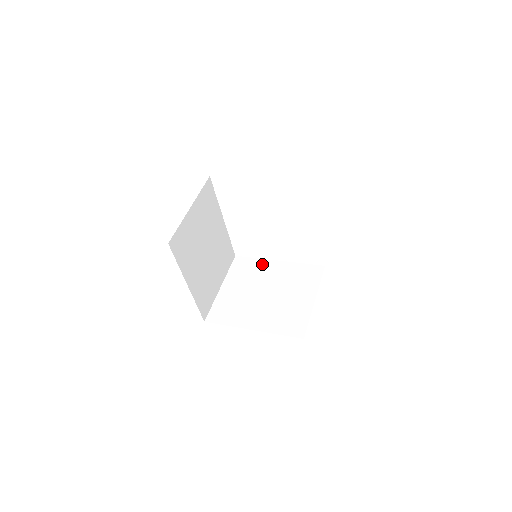
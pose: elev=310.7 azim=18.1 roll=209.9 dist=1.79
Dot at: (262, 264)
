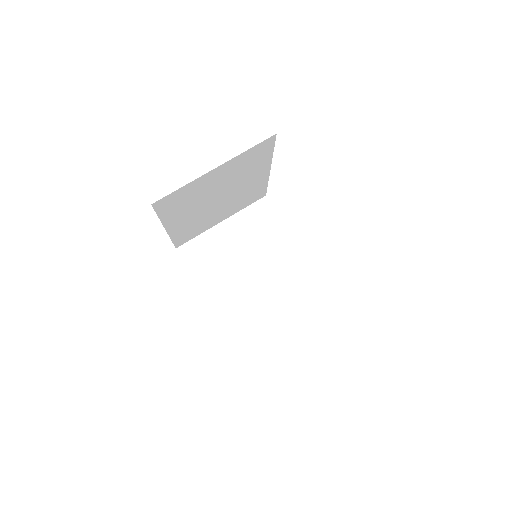
Dot at: (280, 232)
